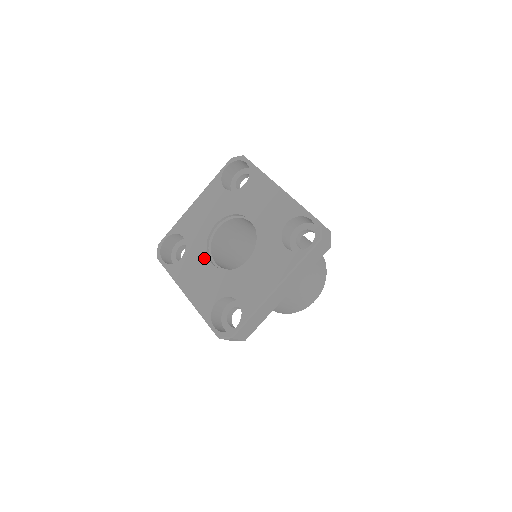
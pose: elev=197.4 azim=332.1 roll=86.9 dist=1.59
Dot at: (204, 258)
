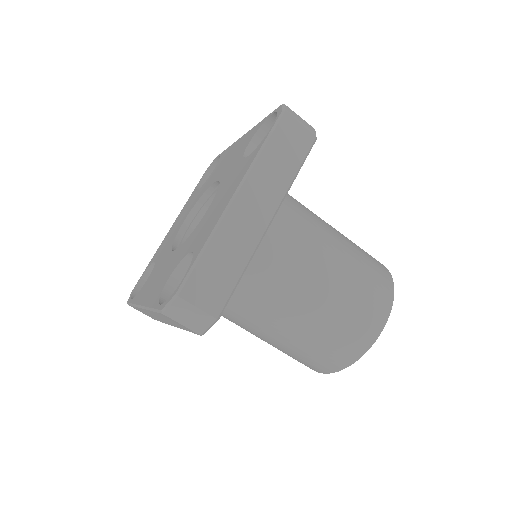
Dot at: (167, 255)
